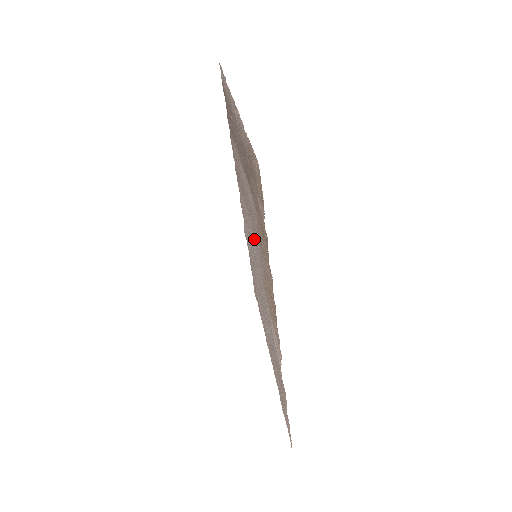
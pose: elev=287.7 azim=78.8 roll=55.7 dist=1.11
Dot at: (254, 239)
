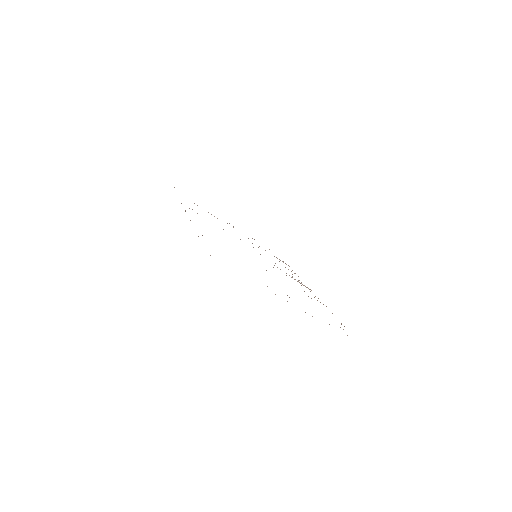
Dot at: occluded
